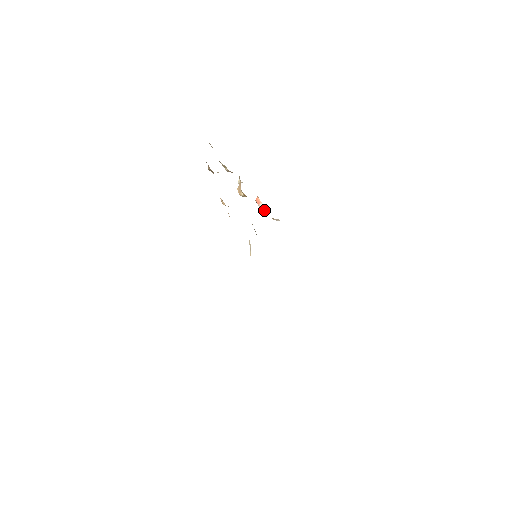
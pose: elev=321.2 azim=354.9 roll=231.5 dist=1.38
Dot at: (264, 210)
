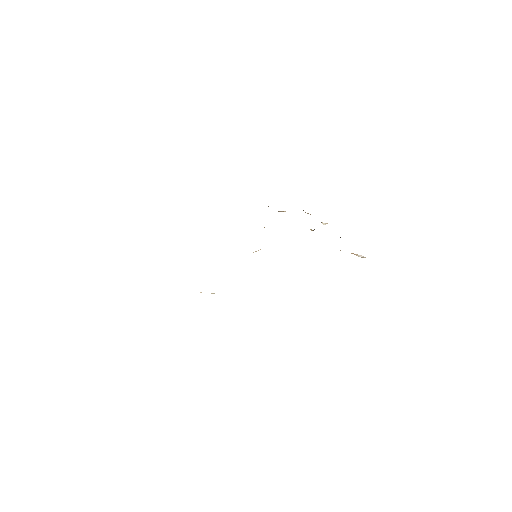
Dot at: occluded
